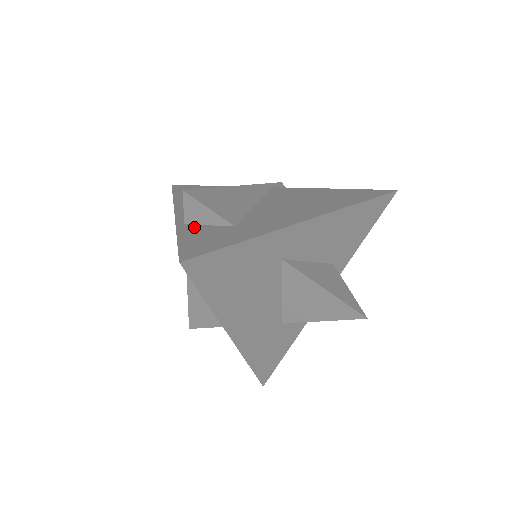
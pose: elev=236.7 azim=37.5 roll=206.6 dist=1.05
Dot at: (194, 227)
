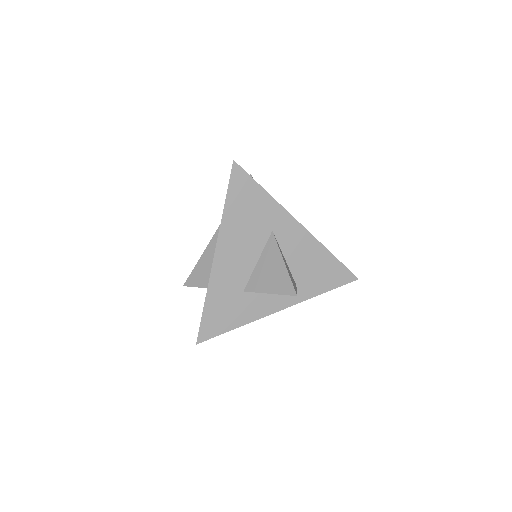
Dot at: occluded
